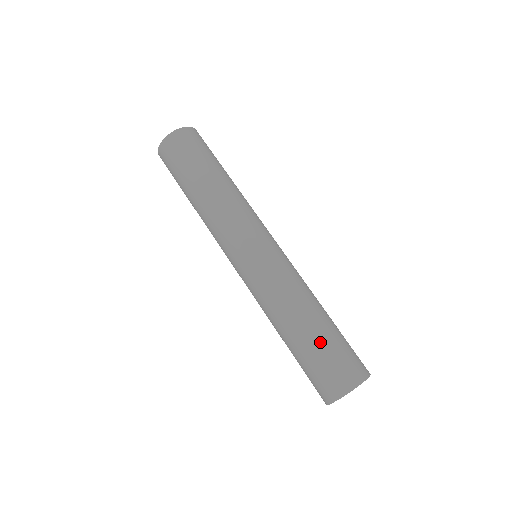
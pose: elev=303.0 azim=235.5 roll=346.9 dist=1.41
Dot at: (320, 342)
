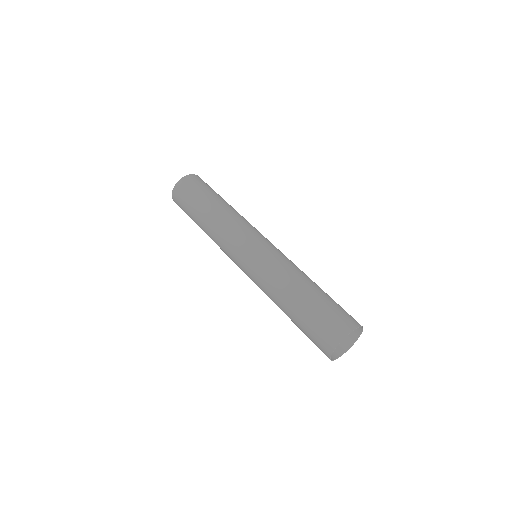
Dot at: (317, 301)
